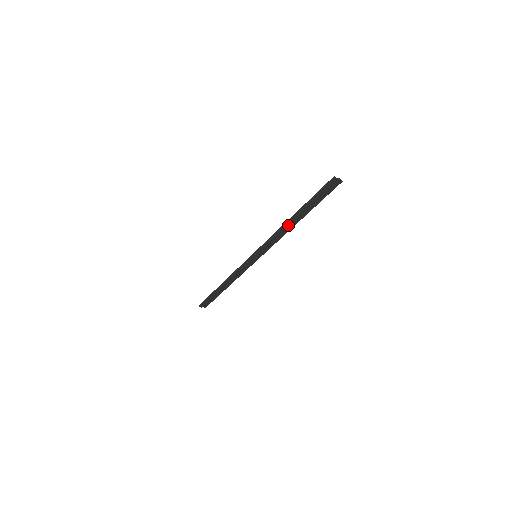
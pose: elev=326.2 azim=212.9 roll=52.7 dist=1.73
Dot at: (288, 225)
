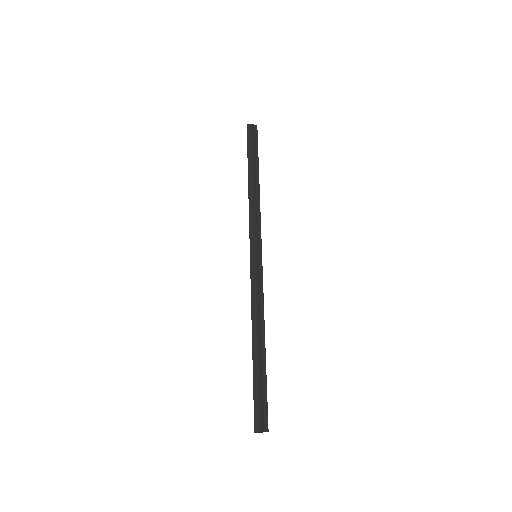
Dot at: (252, 190)
